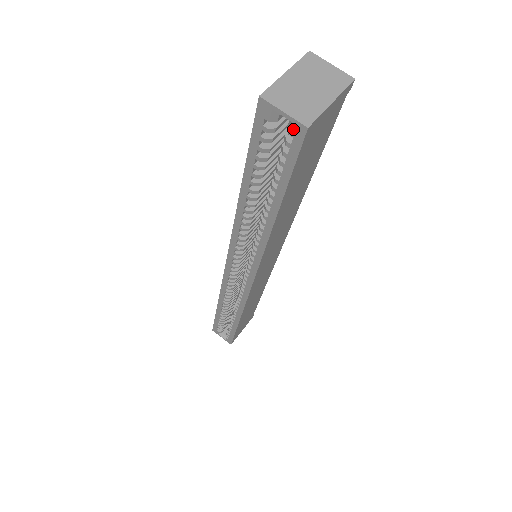
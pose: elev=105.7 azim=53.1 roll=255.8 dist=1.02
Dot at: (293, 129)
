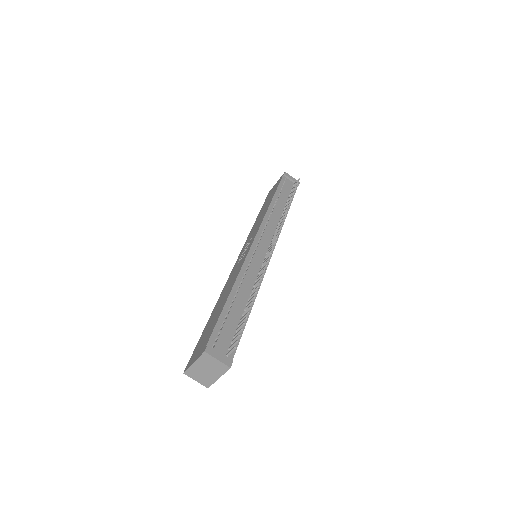
Dot at: occluded
